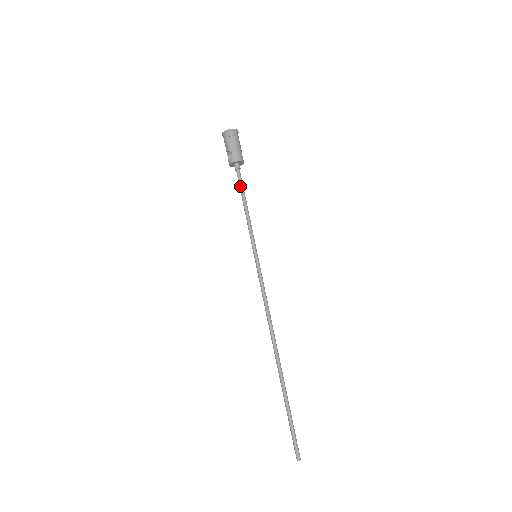
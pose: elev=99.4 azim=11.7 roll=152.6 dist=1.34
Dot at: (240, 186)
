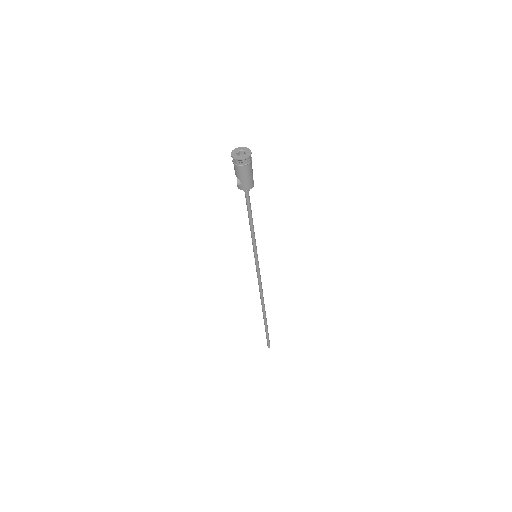
Dot at: (247, 206)
